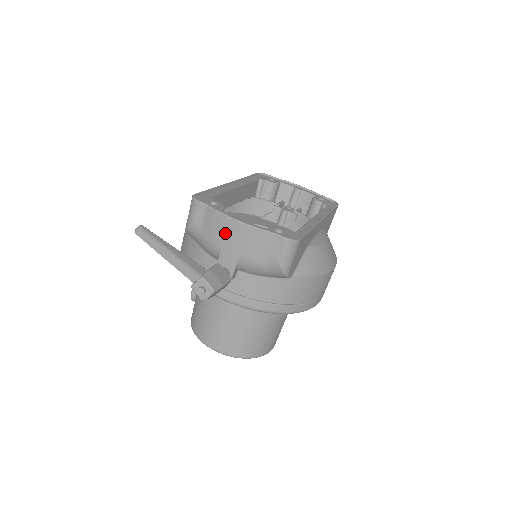
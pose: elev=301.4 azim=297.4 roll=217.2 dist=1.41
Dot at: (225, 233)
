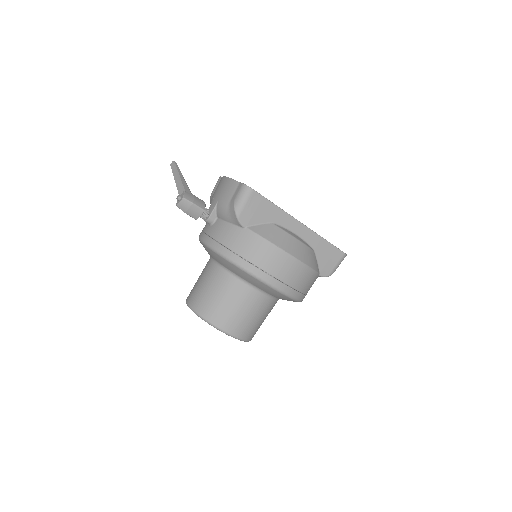
Dot at: (219, 188)
